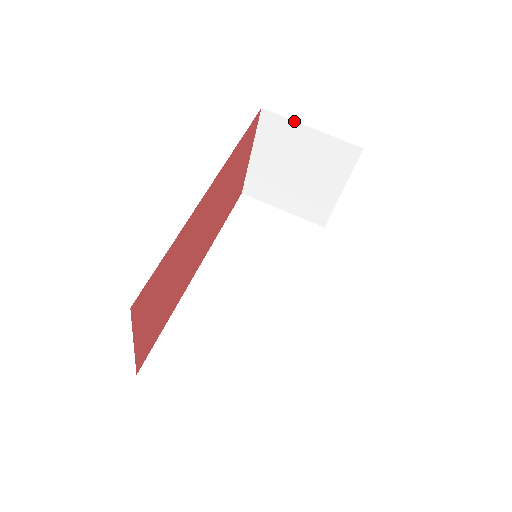
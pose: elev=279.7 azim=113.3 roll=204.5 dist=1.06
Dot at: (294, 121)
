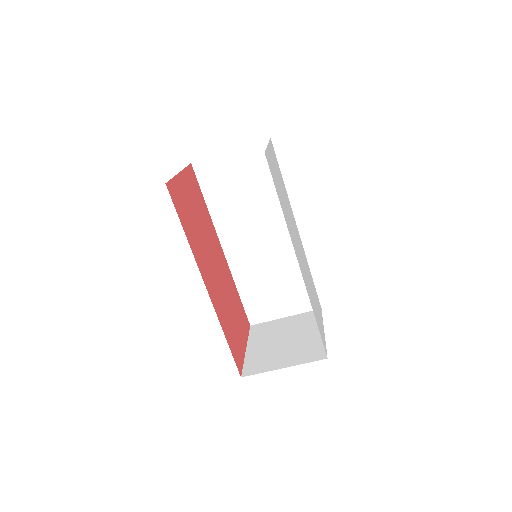
Dot at: occluded
